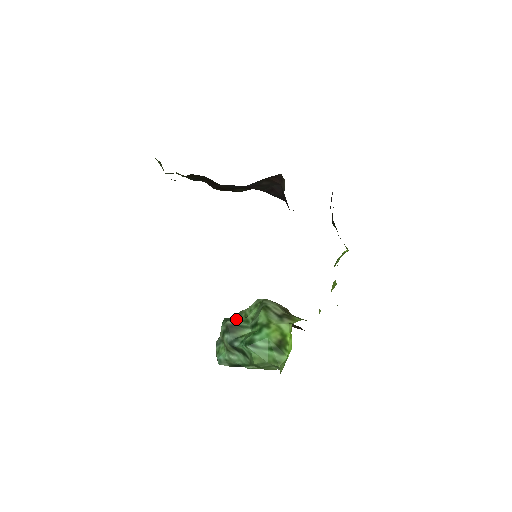
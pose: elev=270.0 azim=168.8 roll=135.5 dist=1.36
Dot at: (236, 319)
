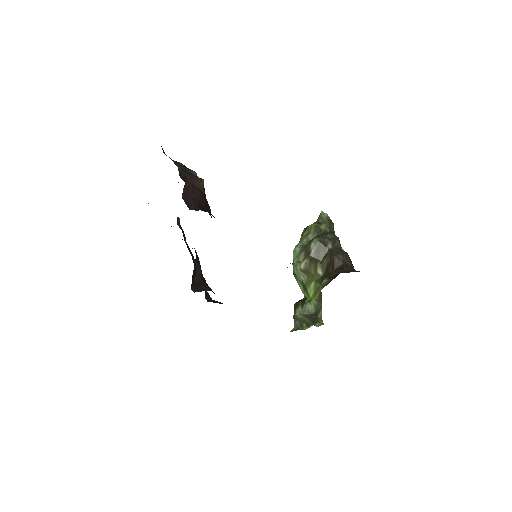
Dot at: occluded
